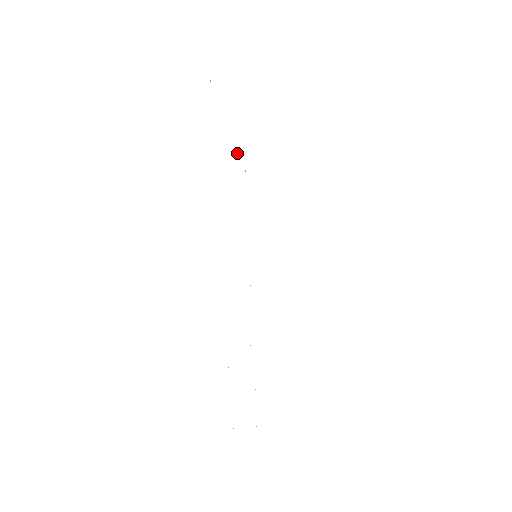
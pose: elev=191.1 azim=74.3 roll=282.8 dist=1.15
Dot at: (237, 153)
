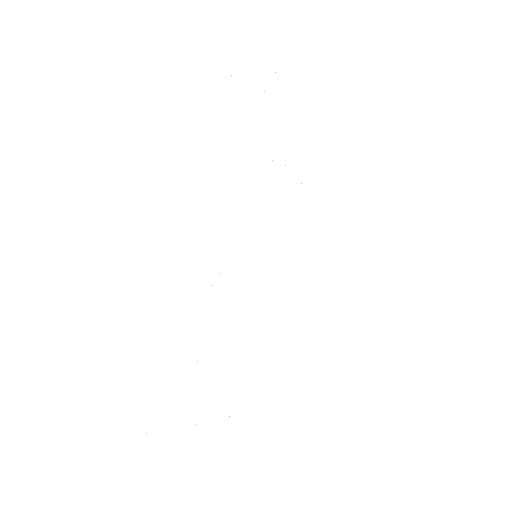
Dot at: occluded
